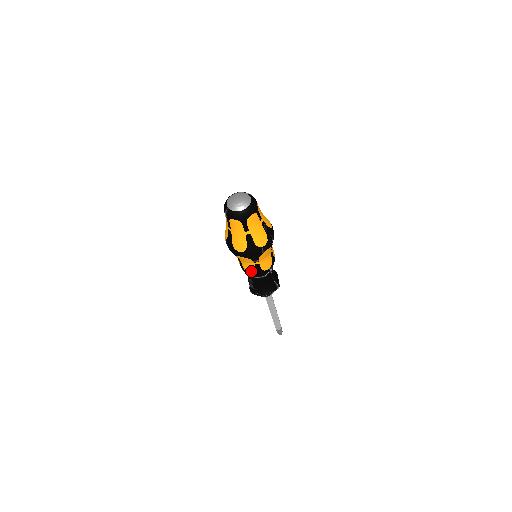
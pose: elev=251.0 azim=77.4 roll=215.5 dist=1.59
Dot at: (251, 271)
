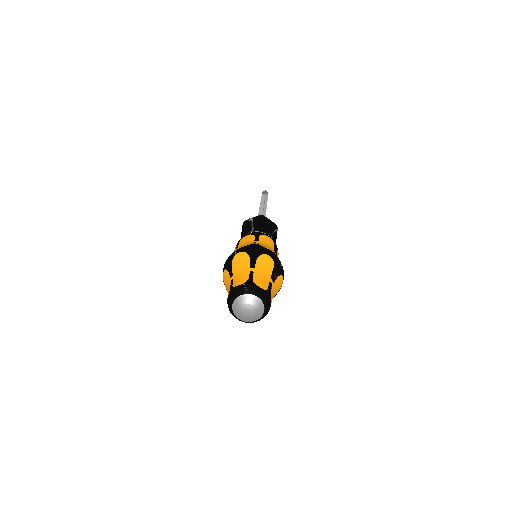
Dot at: occluded
